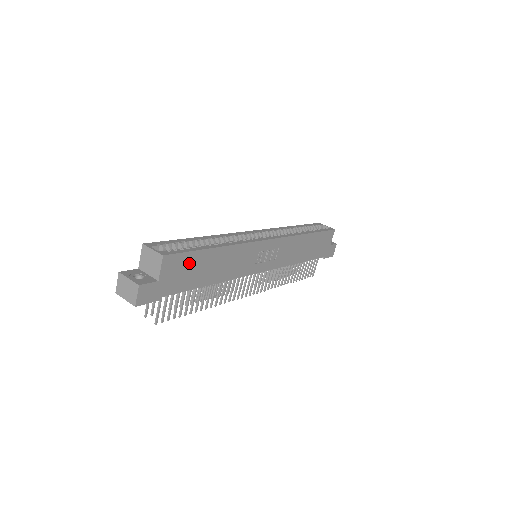
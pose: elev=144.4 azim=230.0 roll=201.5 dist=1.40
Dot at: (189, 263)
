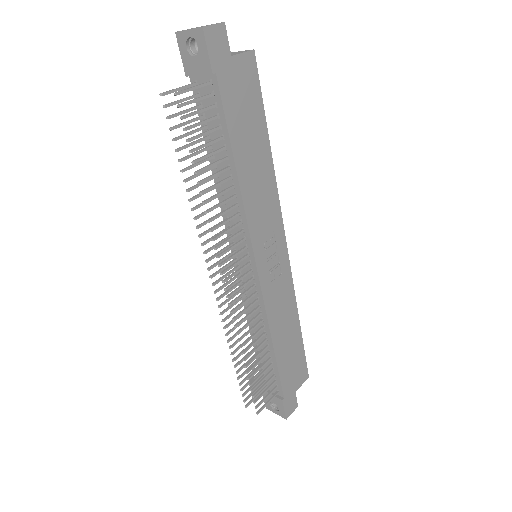
Dot at: (252, 103)
